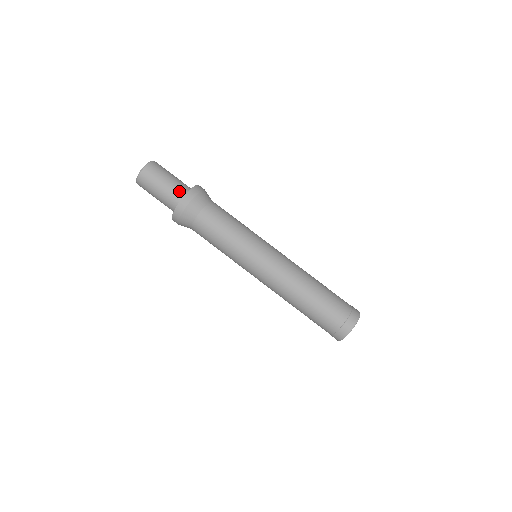
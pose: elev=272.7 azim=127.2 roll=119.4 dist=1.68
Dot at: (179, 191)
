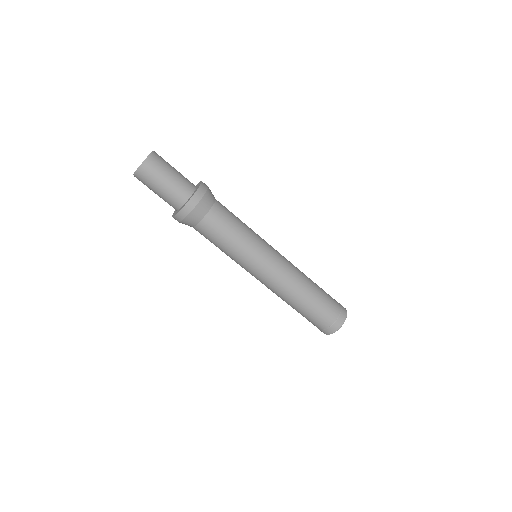
Dot at: (171, 204)
